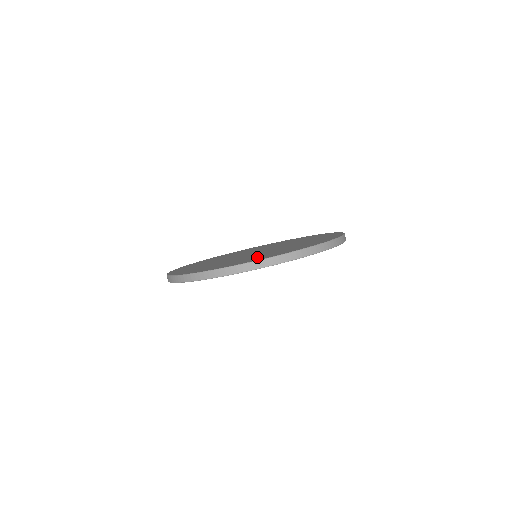
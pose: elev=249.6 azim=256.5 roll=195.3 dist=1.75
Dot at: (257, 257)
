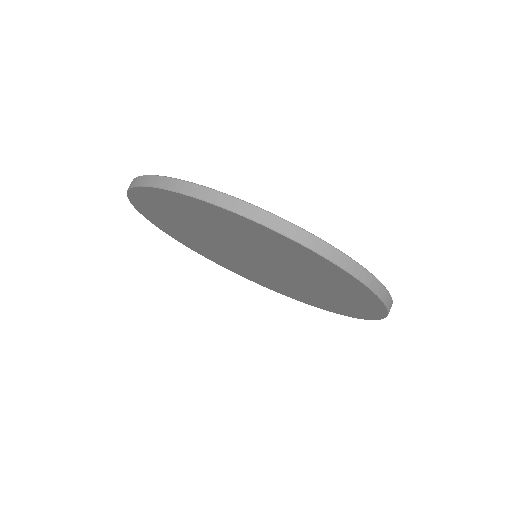
Dot at: occluded
